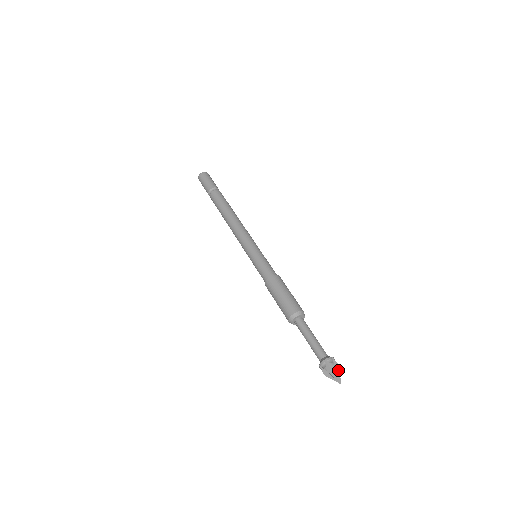
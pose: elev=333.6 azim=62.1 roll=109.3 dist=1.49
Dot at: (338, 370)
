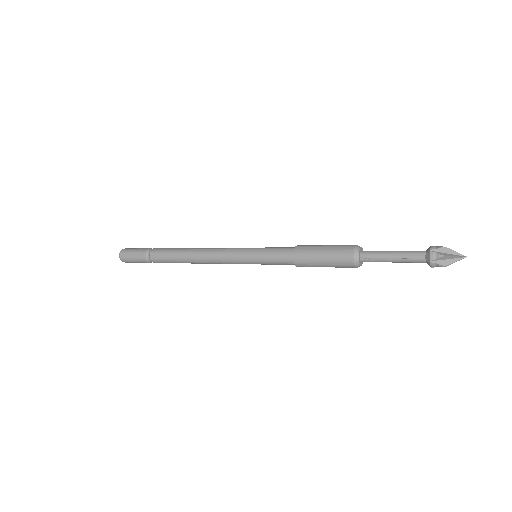
Dot at: (450, 250)
